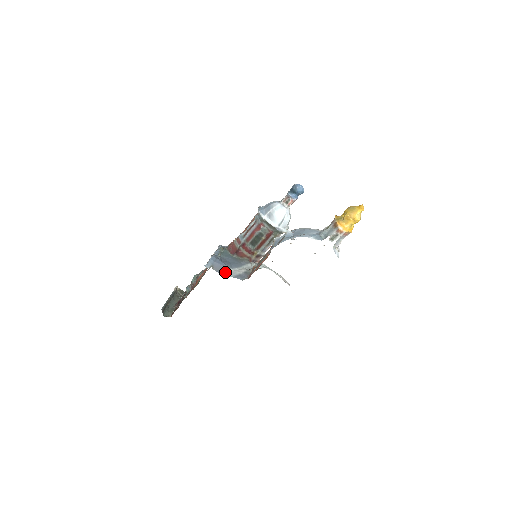
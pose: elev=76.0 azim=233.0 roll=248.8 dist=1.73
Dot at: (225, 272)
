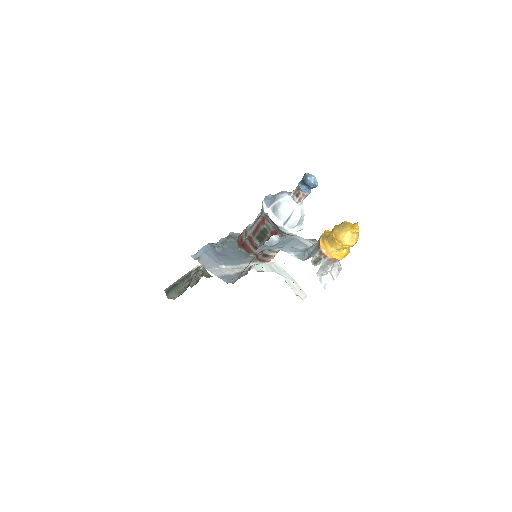
Dot at: (213, 268)
